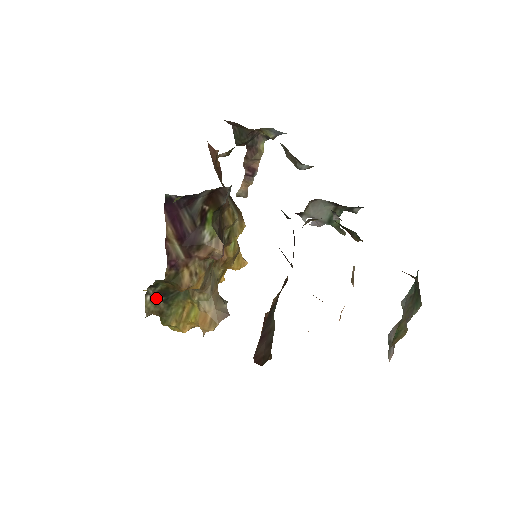
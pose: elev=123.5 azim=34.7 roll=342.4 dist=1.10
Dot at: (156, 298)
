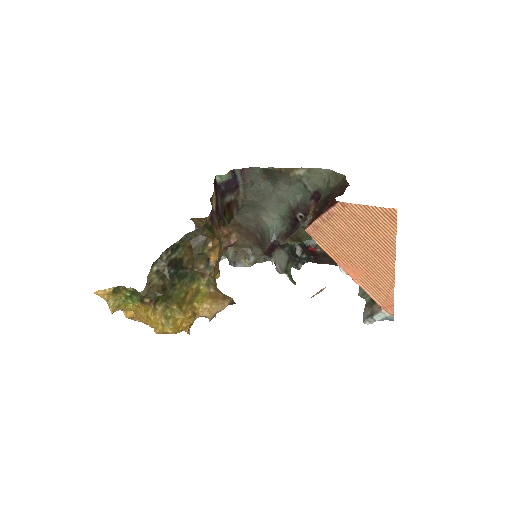
Dot at: (164, 270)
